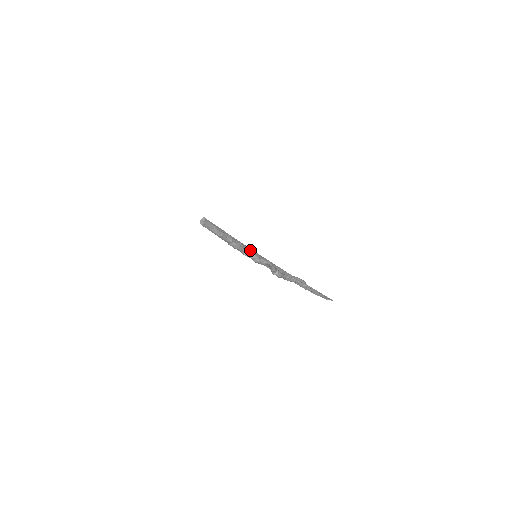
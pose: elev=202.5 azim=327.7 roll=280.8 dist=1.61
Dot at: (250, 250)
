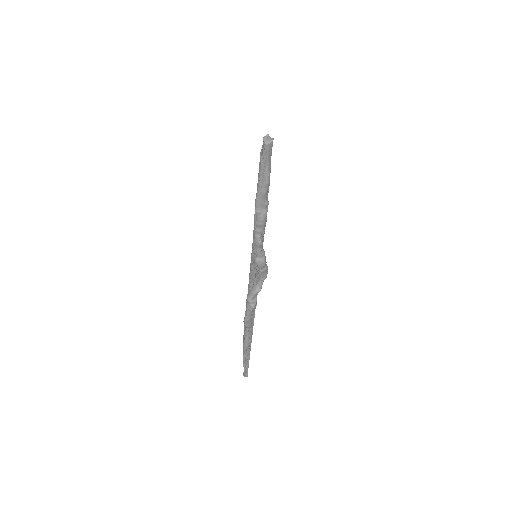
Dot at: occluded
